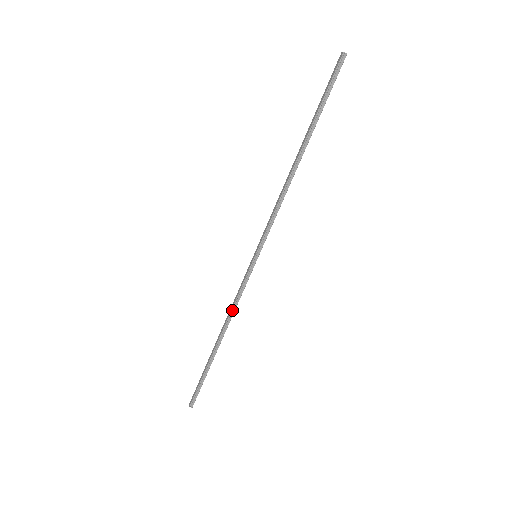
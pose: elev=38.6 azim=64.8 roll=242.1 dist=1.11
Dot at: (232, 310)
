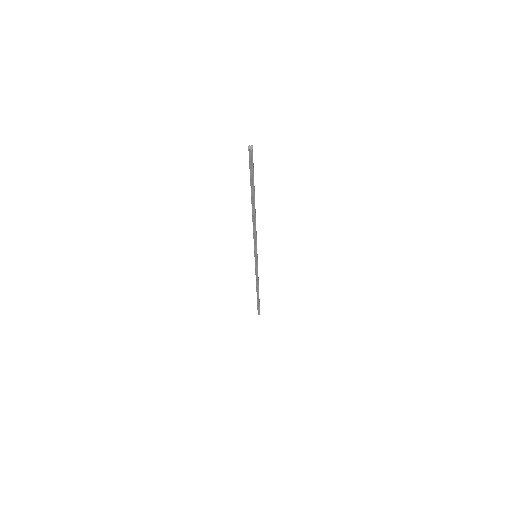
Dot at: (256, 279)
